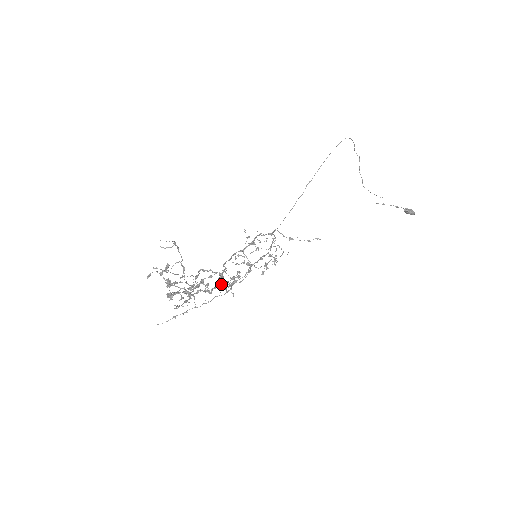
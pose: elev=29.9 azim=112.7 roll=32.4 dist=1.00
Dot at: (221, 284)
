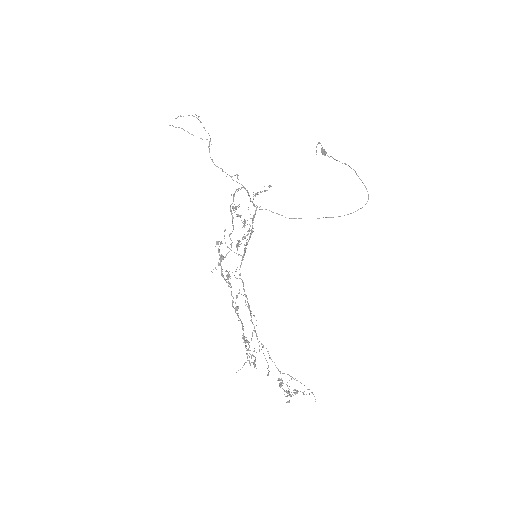
Dot at: occluded
